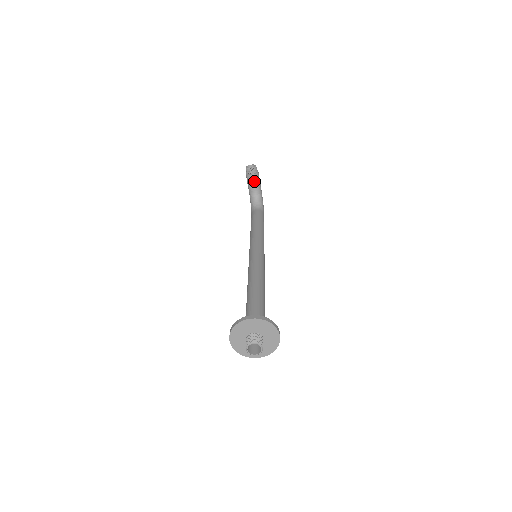
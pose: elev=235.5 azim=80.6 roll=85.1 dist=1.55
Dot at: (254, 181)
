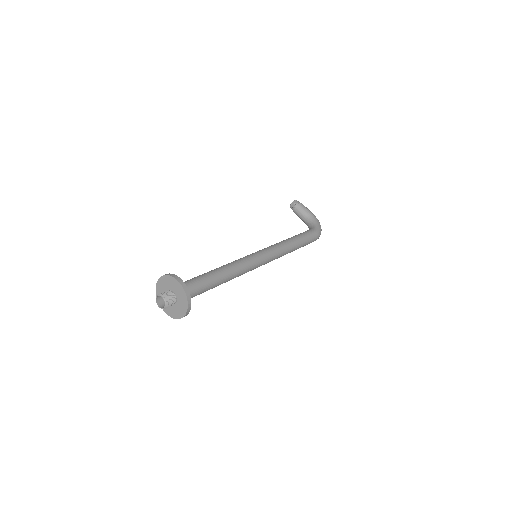
Dot at: (299, 212)
